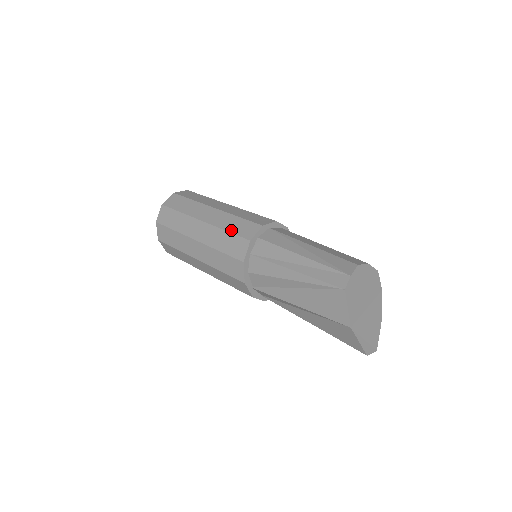
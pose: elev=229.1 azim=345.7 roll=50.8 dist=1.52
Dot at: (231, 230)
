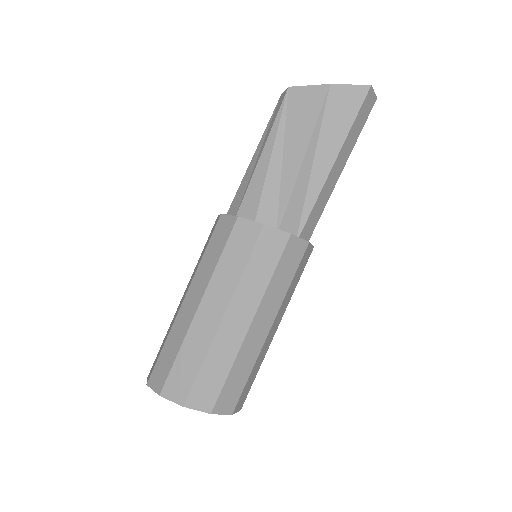
Dot at: (205, 248)
